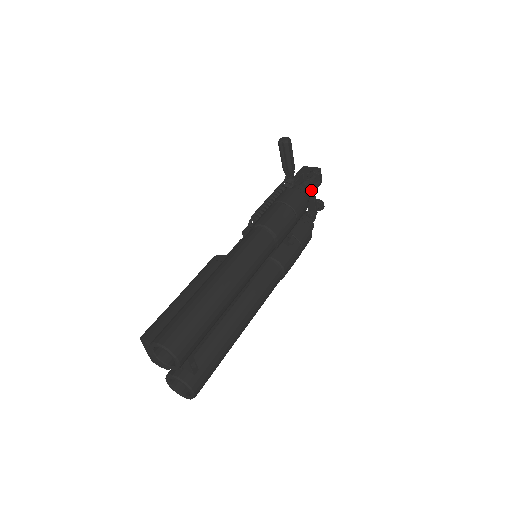
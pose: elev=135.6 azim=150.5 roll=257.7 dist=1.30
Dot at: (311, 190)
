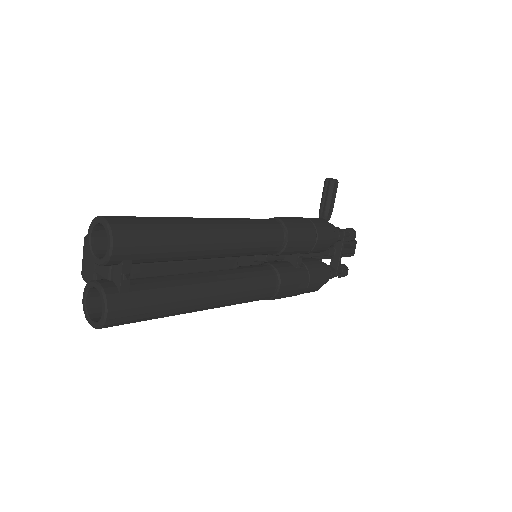
Dot at: (341, 239)
